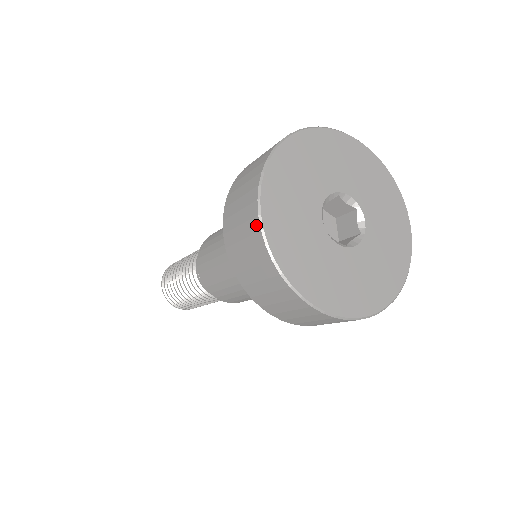
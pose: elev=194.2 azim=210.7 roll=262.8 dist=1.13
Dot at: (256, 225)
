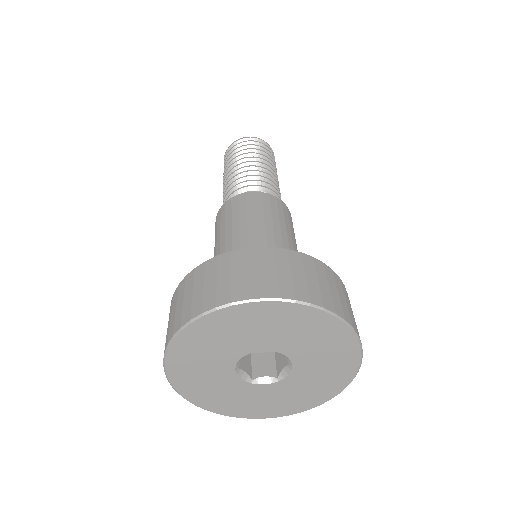
Dot at: occluded
